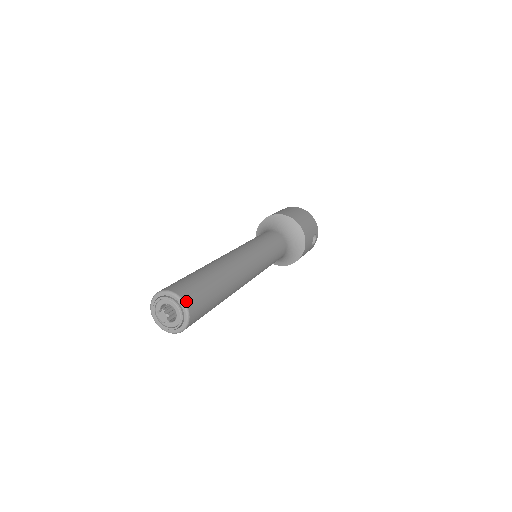
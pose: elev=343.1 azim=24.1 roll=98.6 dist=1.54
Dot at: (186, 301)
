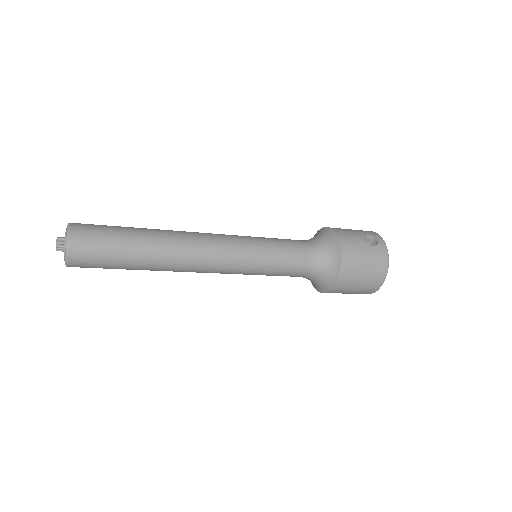
Dot at: (73, 223)
